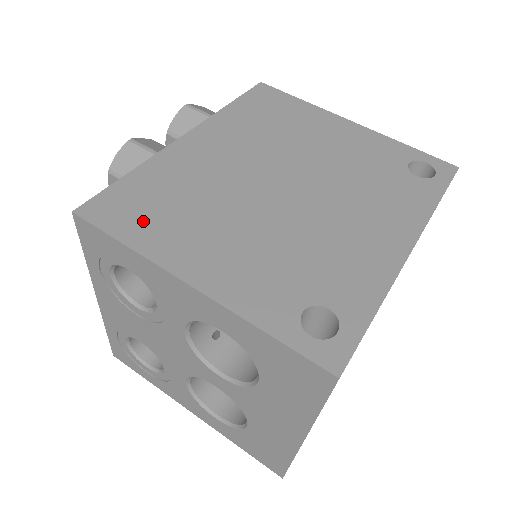
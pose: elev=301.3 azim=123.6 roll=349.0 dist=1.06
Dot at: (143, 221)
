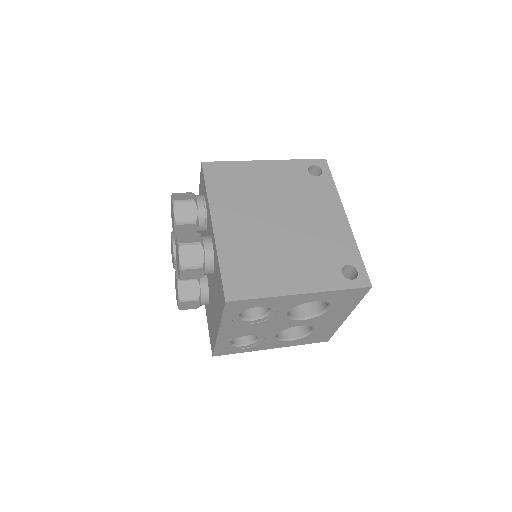
Dot at: (255, 283)
